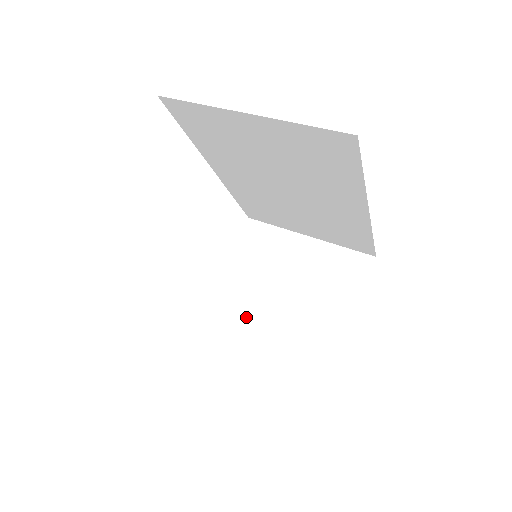
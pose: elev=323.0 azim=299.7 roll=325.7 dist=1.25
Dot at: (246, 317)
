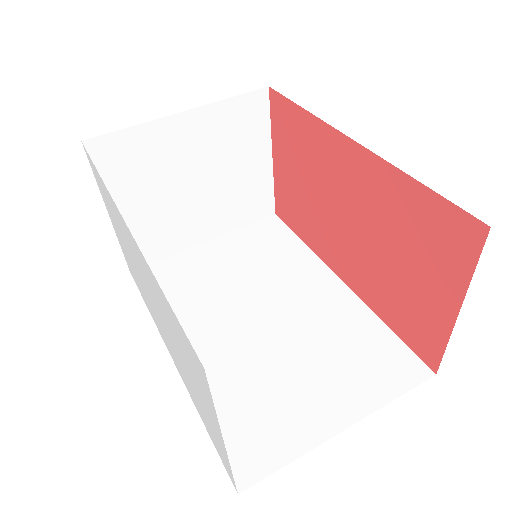
Dot at: (174, 234)
